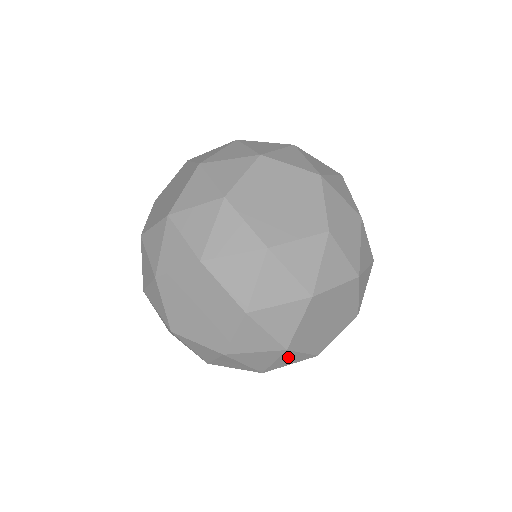
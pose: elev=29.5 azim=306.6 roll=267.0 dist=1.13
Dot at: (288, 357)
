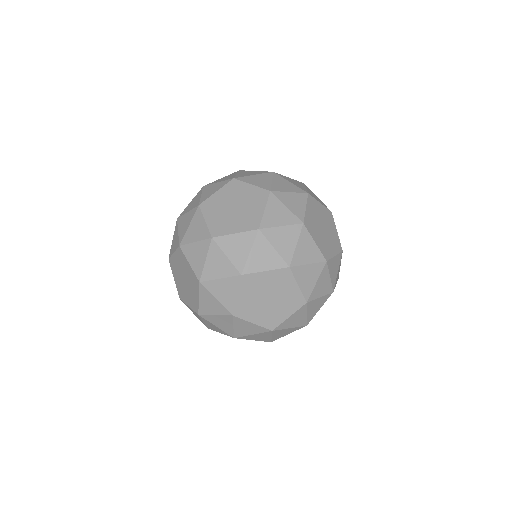
Dot at: (298, 200)
